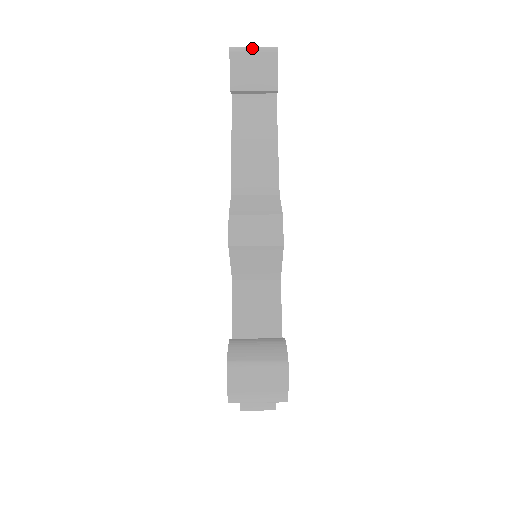
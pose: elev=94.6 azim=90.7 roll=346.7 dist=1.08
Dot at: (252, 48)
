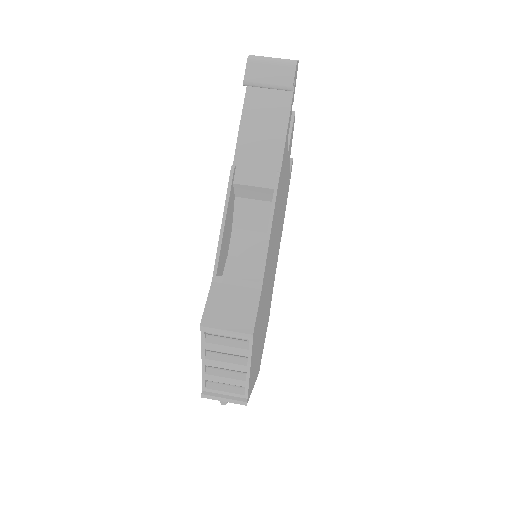
Dot at: occluded
